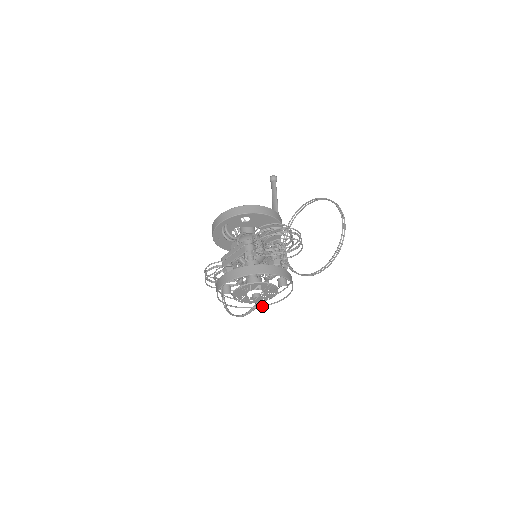
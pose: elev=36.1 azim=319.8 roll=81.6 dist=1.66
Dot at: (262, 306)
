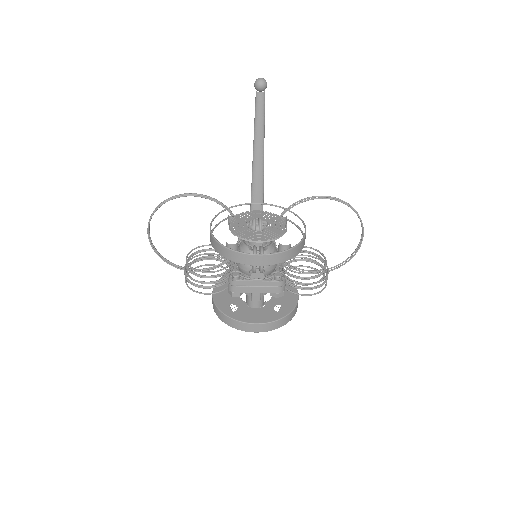
Dot at: occluded
